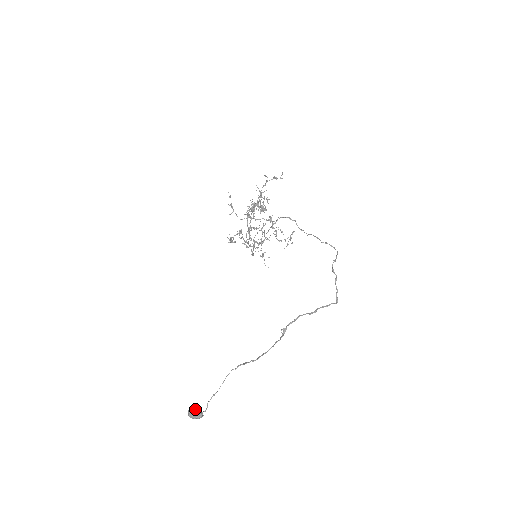
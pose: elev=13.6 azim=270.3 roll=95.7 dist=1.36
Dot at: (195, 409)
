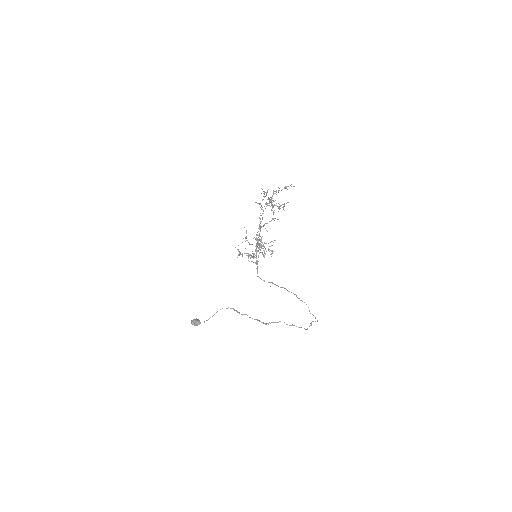
Dot at: (196, 322)
